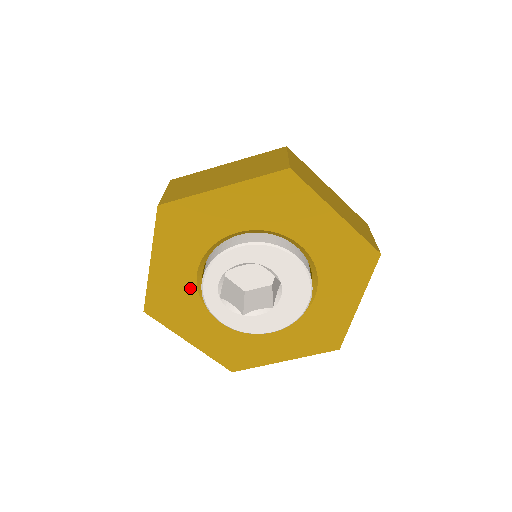
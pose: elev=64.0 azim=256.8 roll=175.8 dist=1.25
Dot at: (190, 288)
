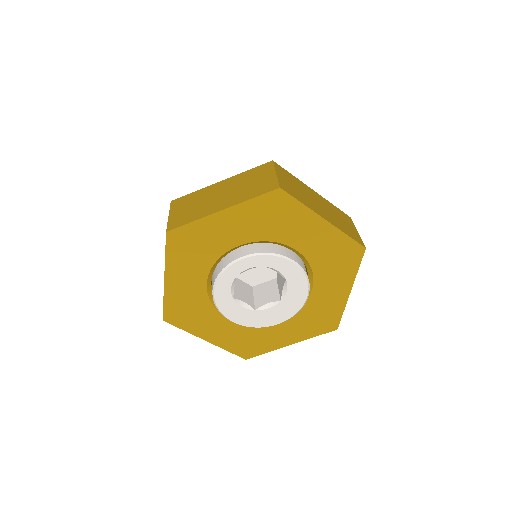
Dot at: (220, 249)
